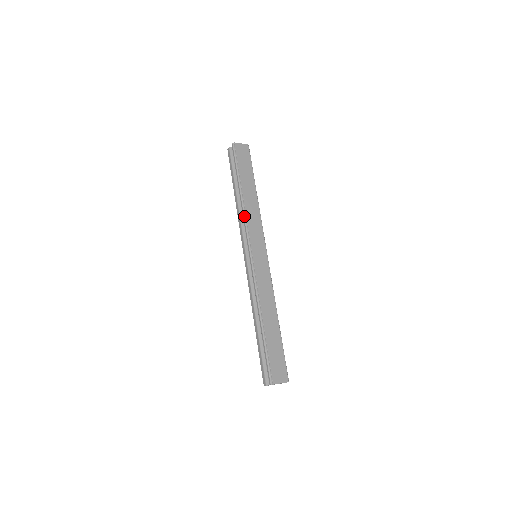
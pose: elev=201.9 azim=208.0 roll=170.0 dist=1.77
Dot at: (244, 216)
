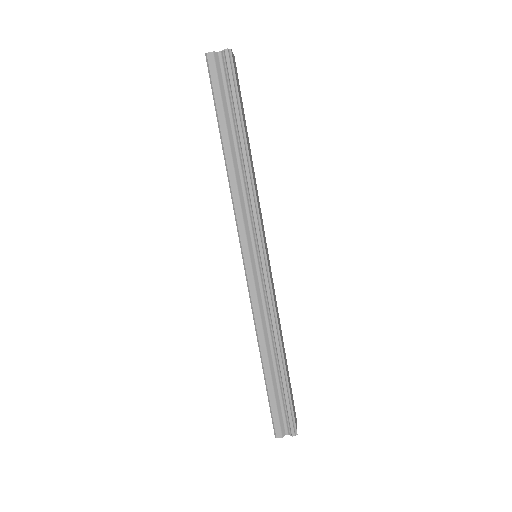
Dot at: (253, 193)
